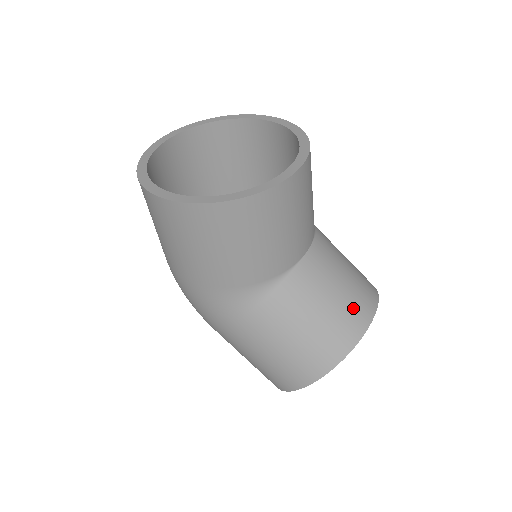
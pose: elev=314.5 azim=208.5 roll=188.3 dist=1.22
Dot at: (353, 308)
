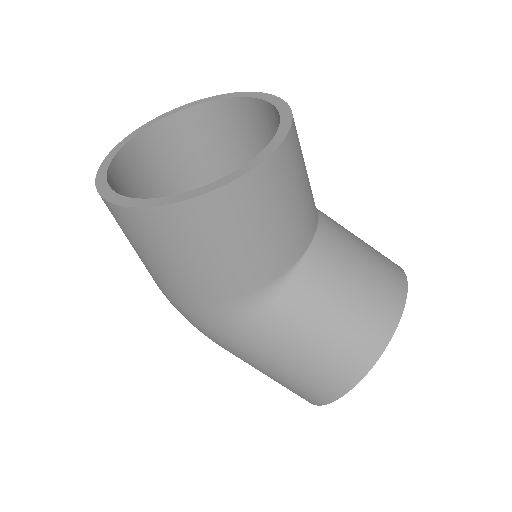
Dot at: (379, 296)
